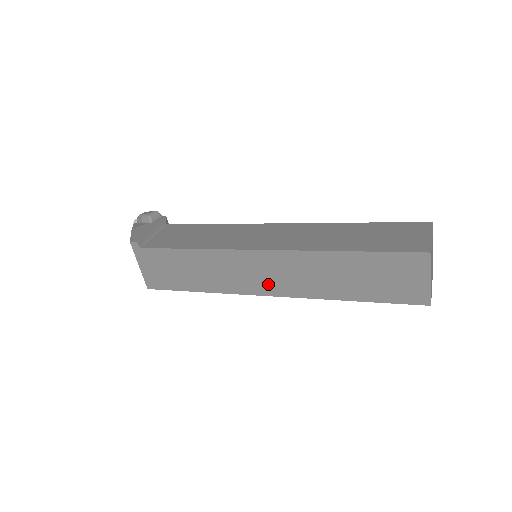
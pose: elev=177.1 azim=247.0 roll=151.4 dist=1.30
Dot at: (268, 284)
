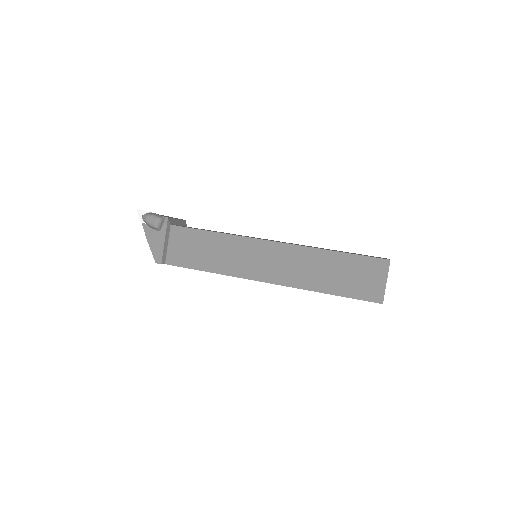
Dot at: occluded
